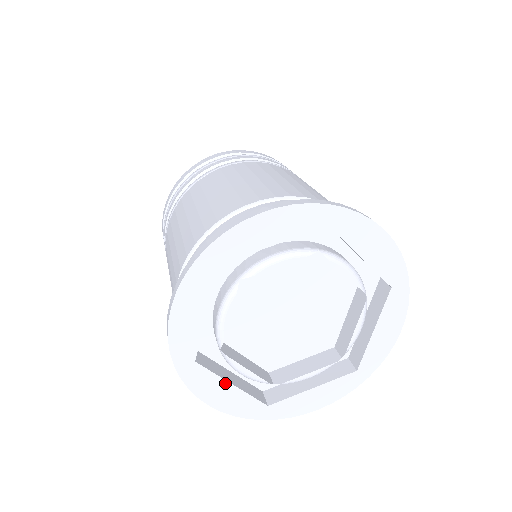
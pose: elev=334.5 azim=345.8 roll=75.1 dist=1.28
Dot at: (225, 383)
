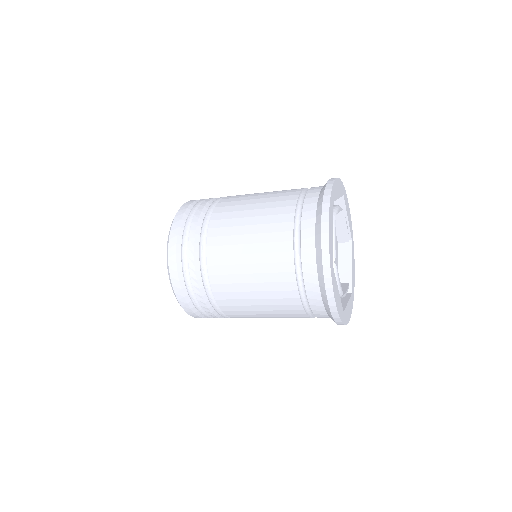
Dot at: (337, 288)
